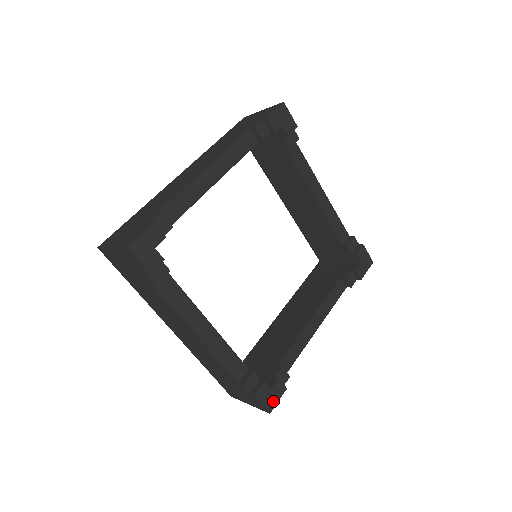
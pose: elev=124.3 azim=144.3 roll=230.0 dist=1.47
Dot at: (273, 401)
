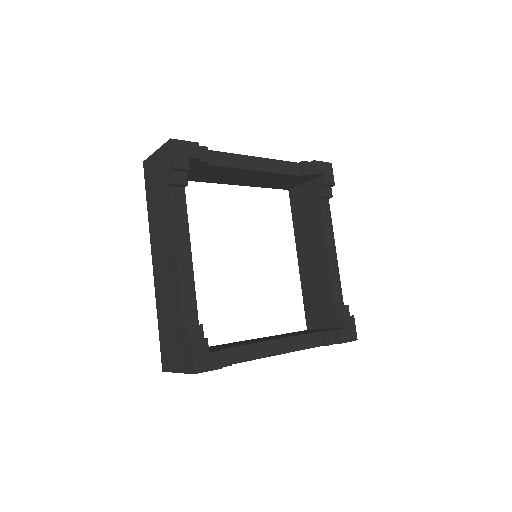
Dot at: (204, 365)
